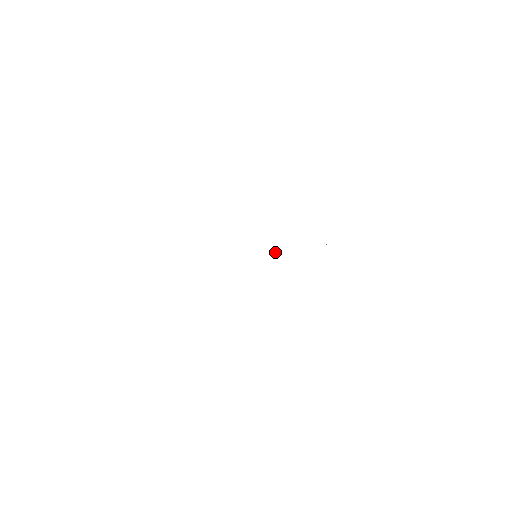
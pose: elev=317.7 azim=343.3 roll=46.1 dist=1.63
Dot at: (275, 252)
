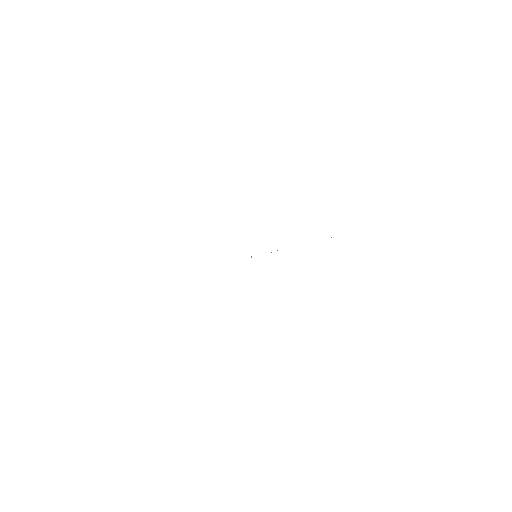
Dot at: (277, 250)
